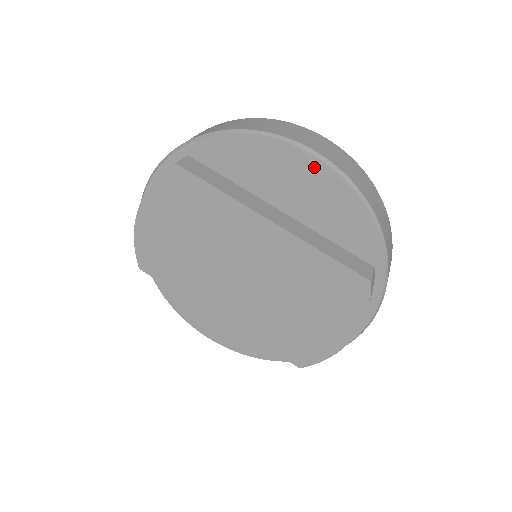
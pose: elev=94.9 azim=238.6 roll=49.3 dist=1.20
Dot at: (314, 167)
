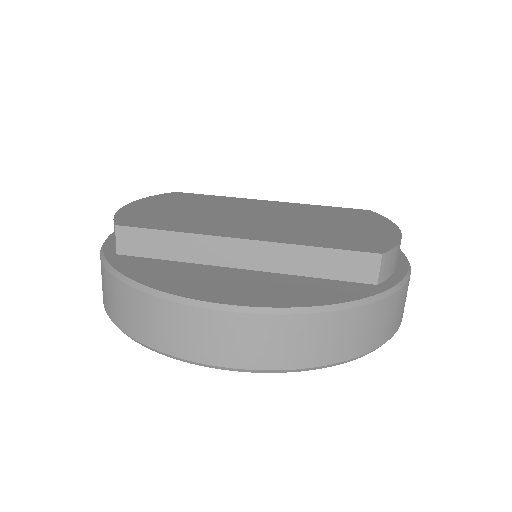
Dot at: occluded
